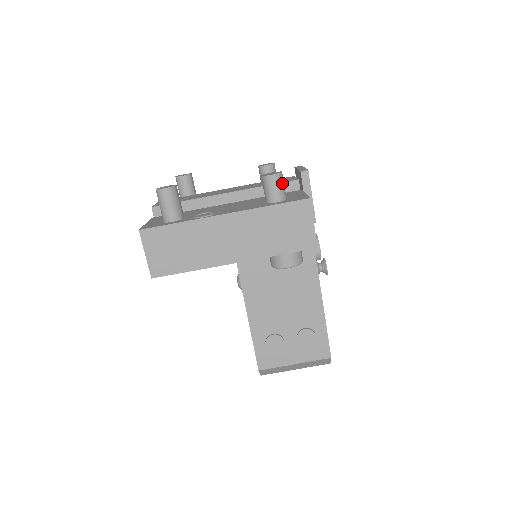
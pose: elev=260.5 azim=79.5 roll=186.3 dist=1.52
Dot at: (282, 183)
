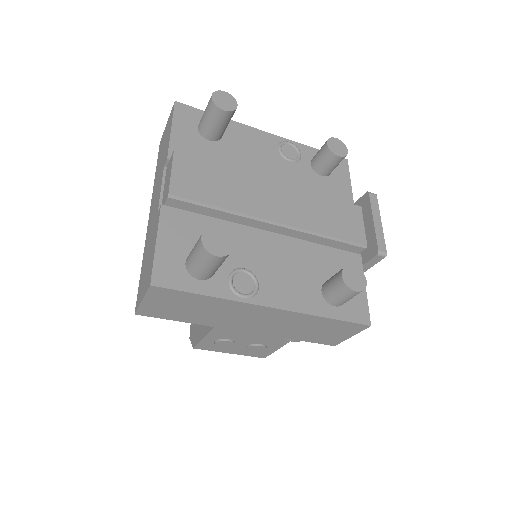
Dot at: occluded
